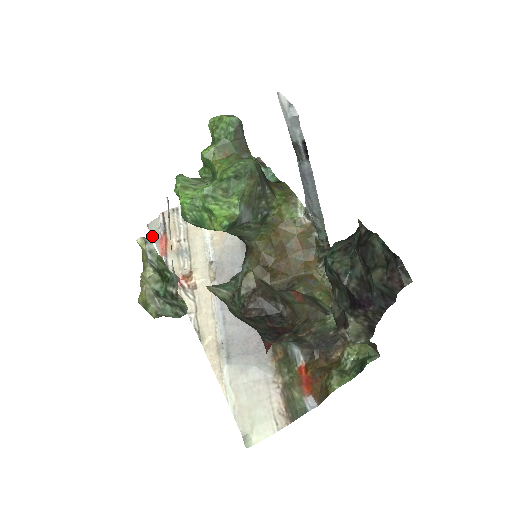
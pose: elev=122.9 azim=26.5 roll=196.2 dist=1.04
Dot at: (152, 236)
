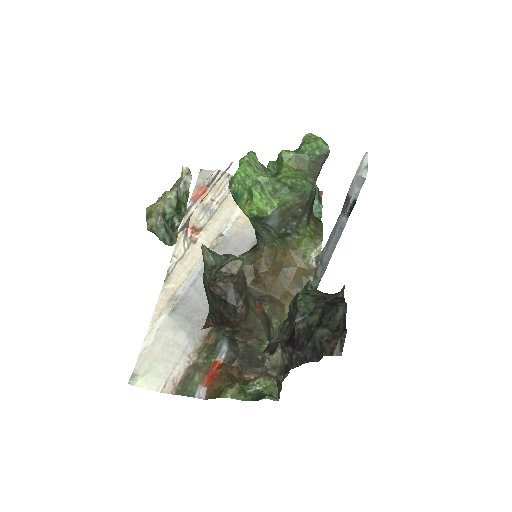
Dot at: (197, 180)
